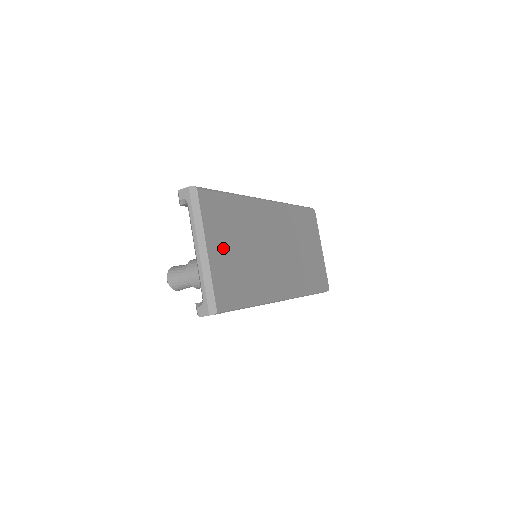
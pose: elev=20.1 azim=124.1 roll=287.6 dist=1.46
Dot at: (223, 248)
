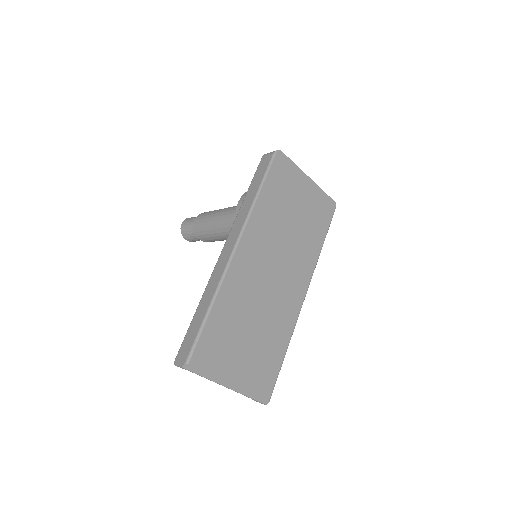
Dot at: (240, 359)
